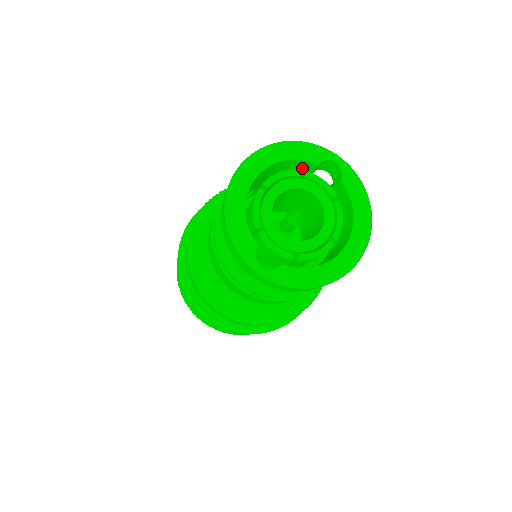
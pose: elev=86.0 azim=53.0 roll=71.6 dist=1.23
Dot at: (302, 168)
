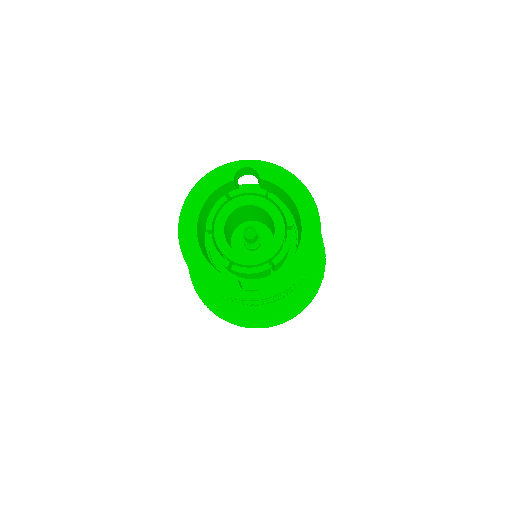
Dot at: (226, 189)
